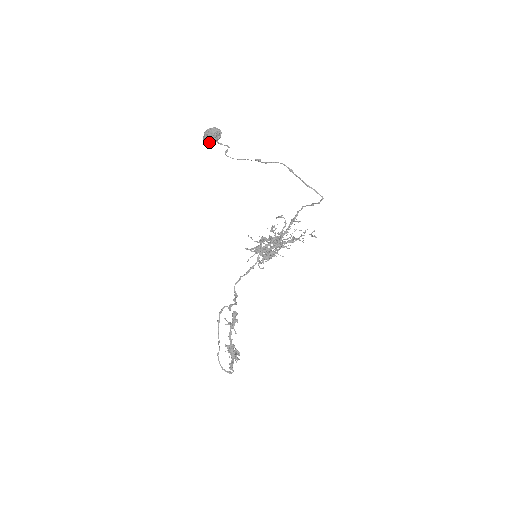
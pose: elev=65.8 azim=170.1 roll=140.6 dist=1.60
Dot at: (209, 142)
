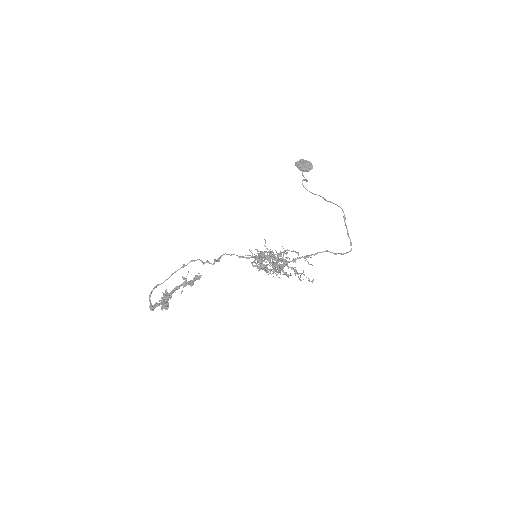
Dot at: (297, 167)
